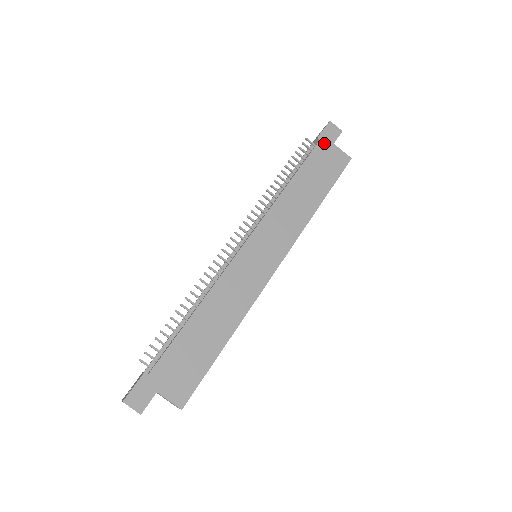
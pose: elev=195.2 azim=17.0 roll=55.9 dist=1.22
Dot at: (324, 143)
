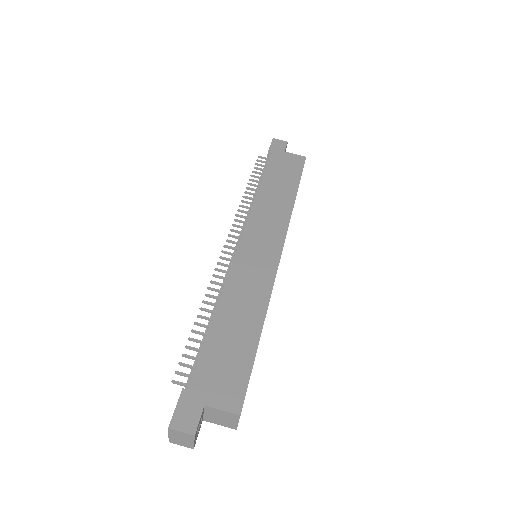
Dot at: (276, 153)
